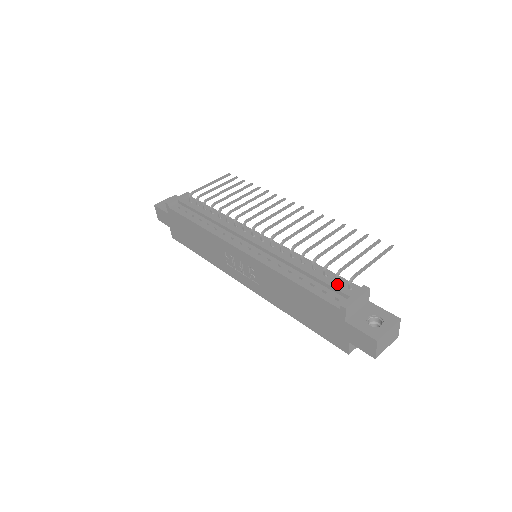
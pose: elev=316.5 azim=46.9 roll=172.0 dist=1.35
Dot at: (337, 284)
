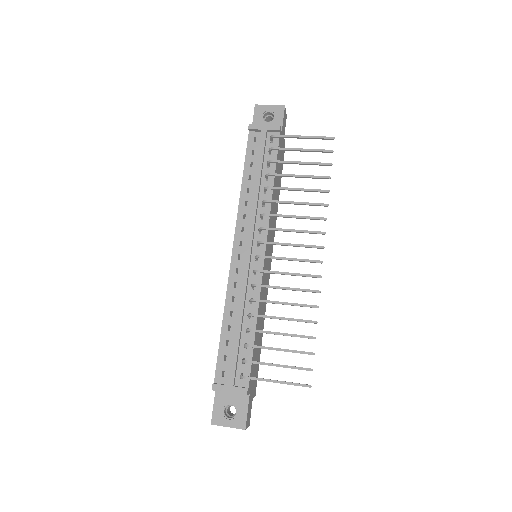
Dot at: (235, 366)
